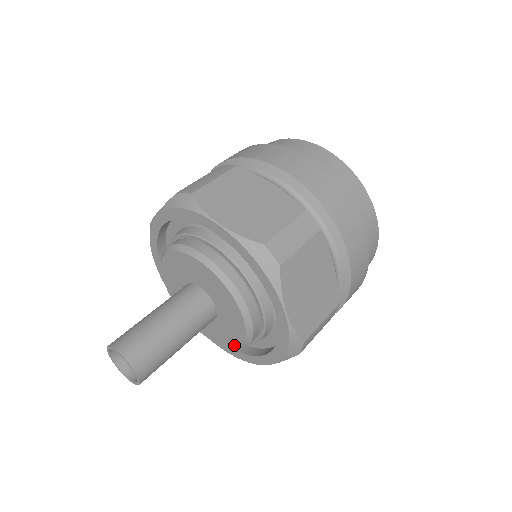
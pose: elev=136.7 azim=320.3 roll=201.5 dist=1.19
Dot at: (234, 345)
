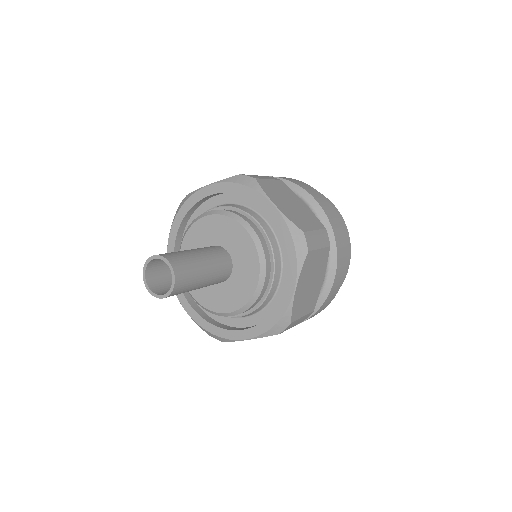
Dot at: (227, 310)
